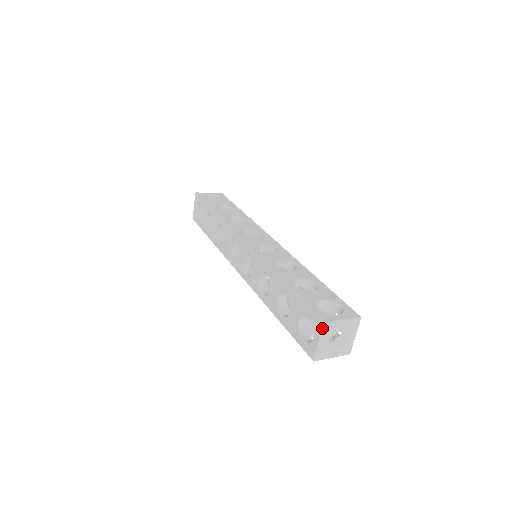
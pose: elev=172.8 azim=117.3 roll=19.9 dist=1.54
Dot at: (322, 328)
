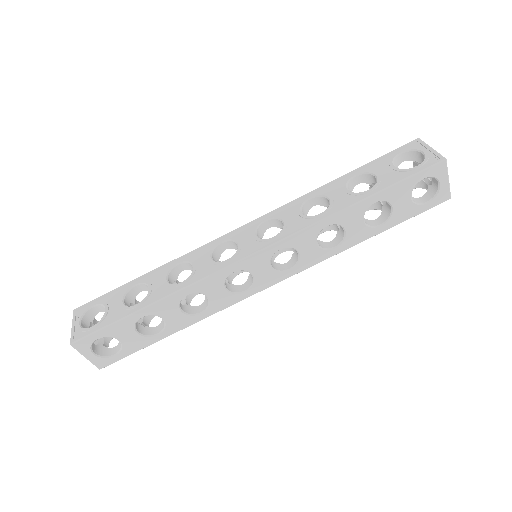
Dot at: (421, 140)
